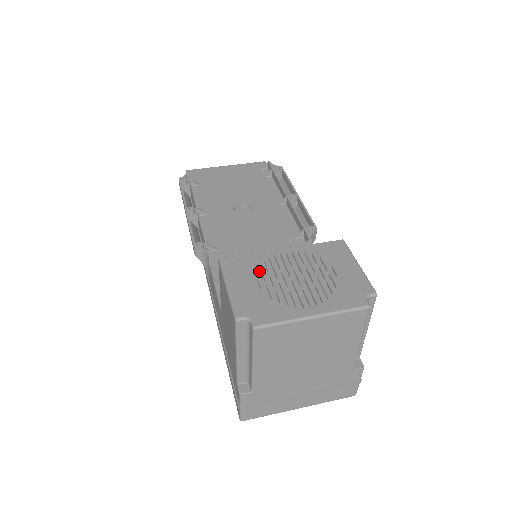
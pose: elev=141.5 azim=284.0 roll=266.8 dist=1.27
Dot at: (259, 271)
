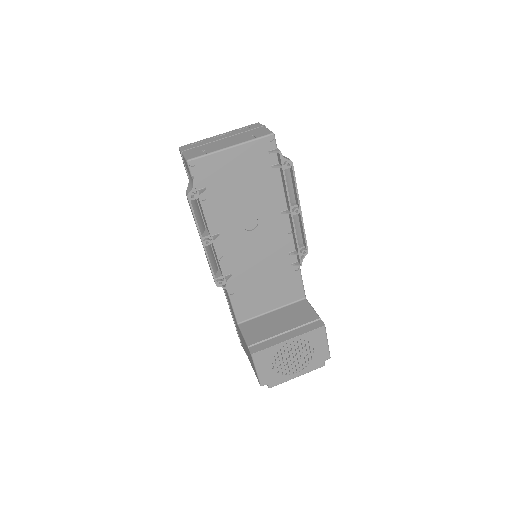
Dot at: (273, 356)
